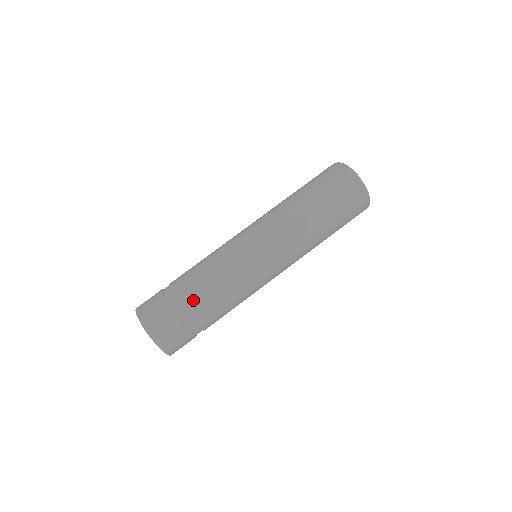
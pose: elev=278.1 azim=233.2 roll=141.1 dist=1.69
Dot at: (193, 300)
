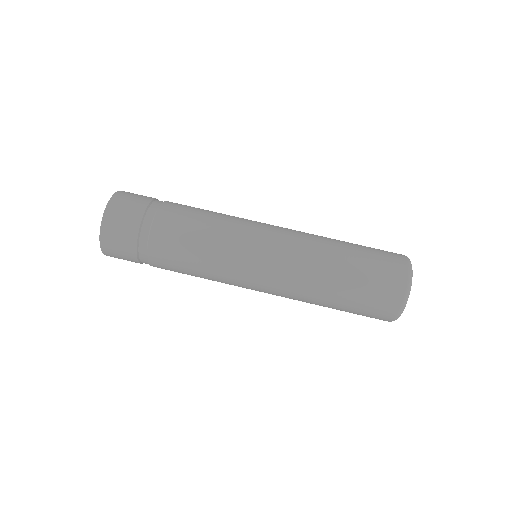
Dot at: (174, 207)
